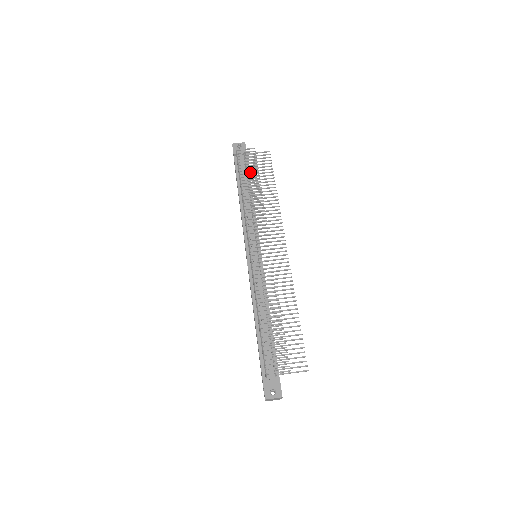
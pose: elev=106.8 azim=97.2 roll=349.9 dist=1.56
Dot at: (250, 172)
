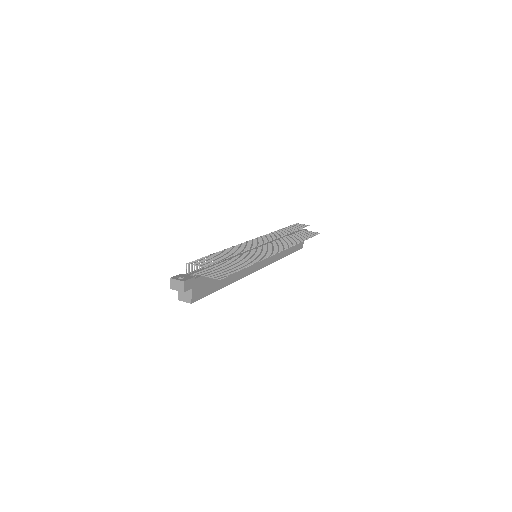
Dot at: (294, 228)
